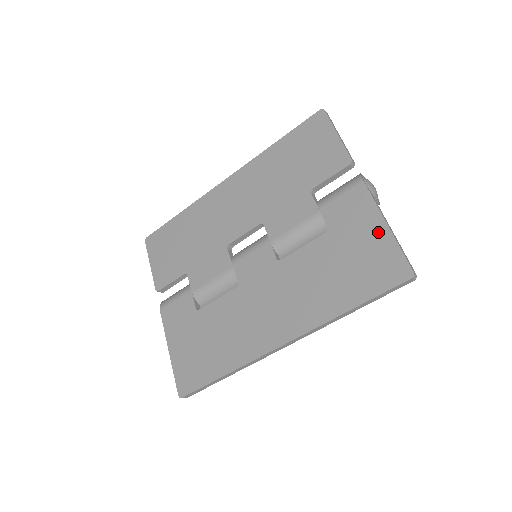
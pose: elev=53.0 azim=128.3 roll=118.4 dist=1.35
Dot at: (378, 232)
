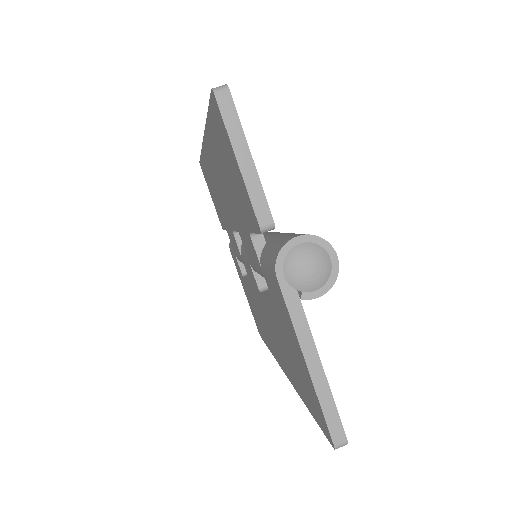
Dot at: (302, 363)
